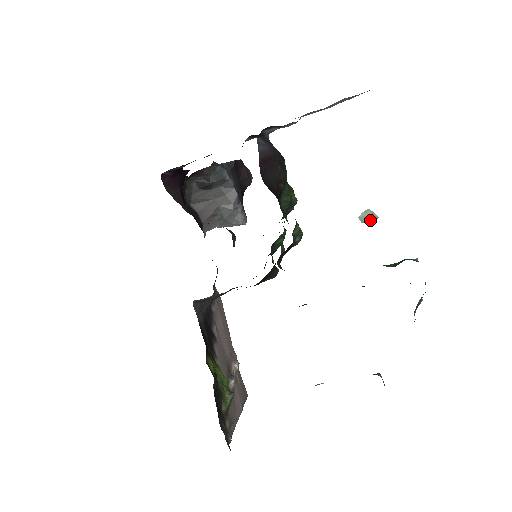
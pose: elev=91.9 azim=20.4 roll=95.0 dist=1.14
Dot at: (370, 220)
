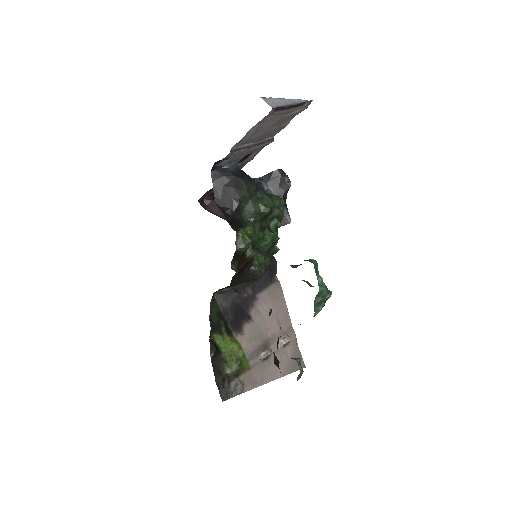
Dot at: (277, 228)
